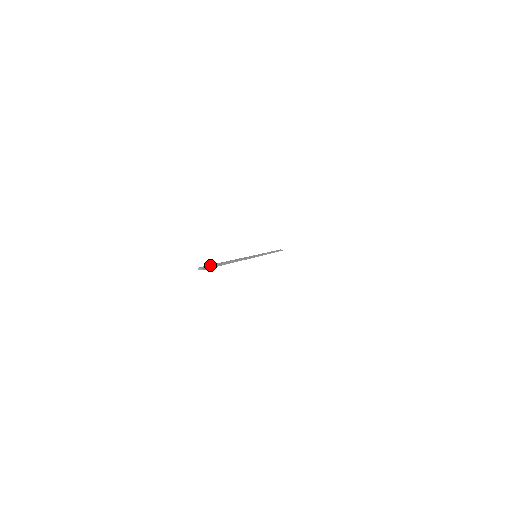
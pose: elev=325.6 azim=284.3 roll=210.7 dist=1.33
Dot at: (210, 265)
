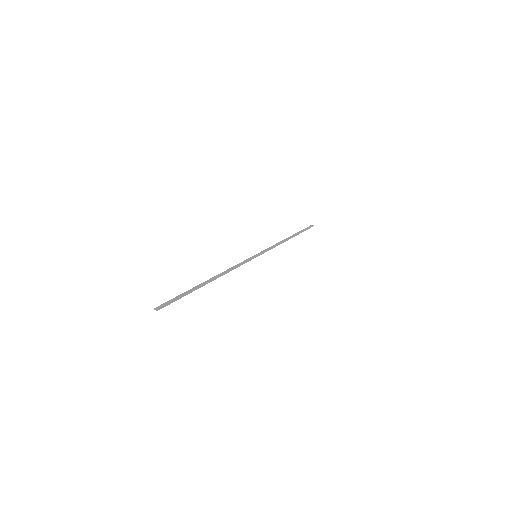
Dot at: (173, 299)
